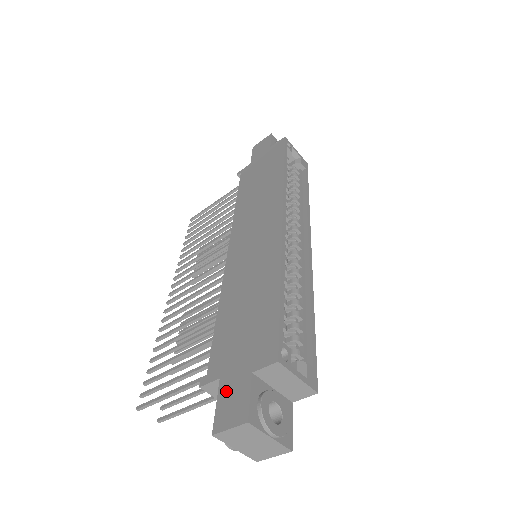
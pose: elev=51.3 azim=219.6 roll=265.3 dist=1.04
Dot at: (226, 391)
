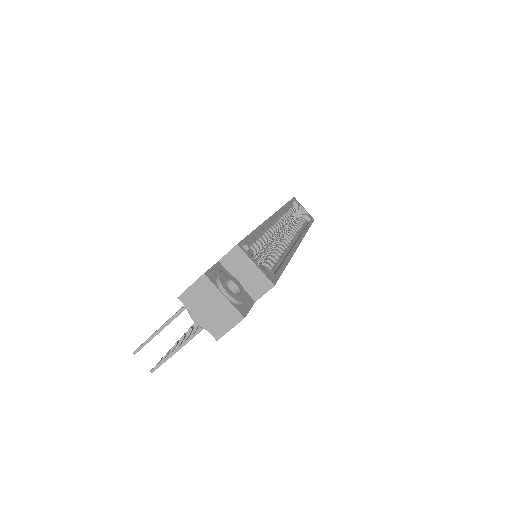
Dot at: occluded
